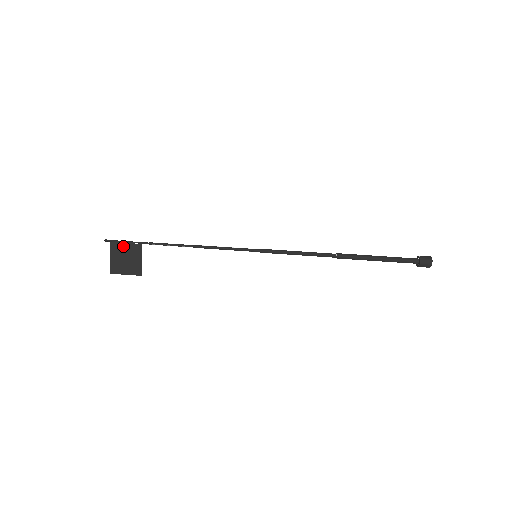
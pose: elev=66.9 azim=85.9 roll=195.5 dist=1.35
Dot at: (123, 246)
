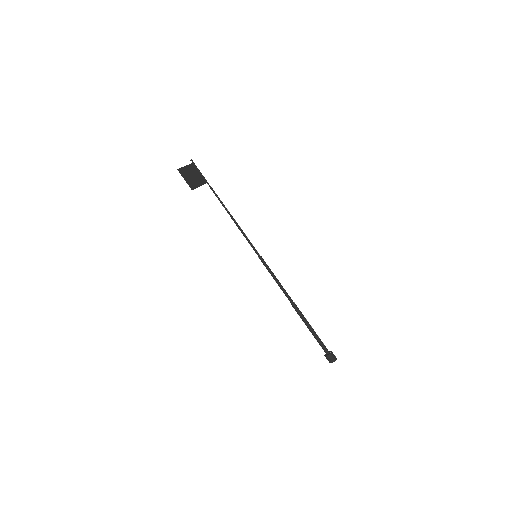
Dot at: (197, 172)
